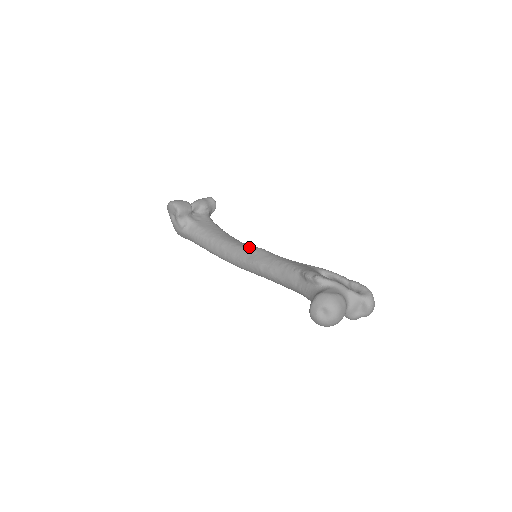
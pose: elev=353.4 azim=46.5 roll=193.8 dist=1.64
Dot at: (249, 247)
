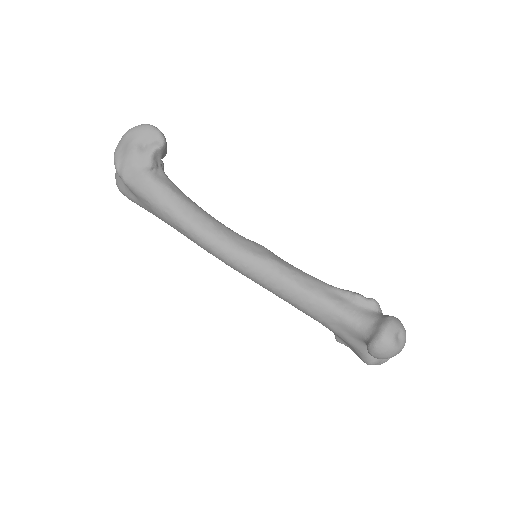
Dot at: occluded
